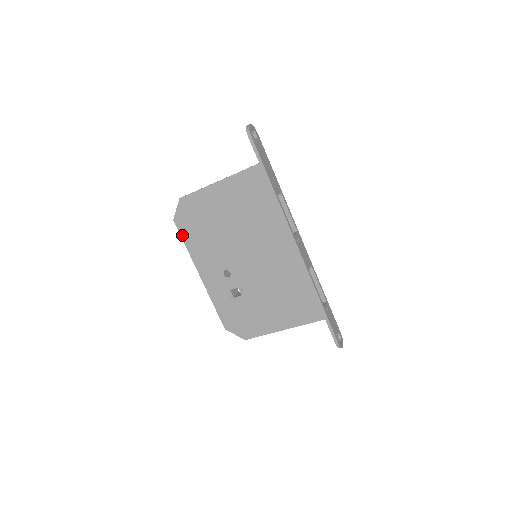
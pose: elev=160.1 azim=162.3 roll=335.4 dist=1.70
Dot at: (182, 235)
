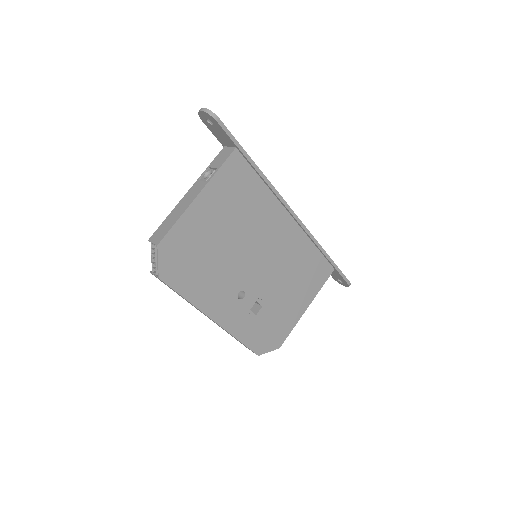
Dot at: (177, 289)
